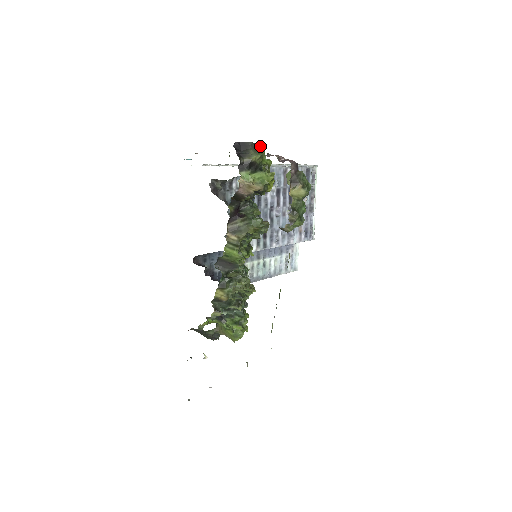
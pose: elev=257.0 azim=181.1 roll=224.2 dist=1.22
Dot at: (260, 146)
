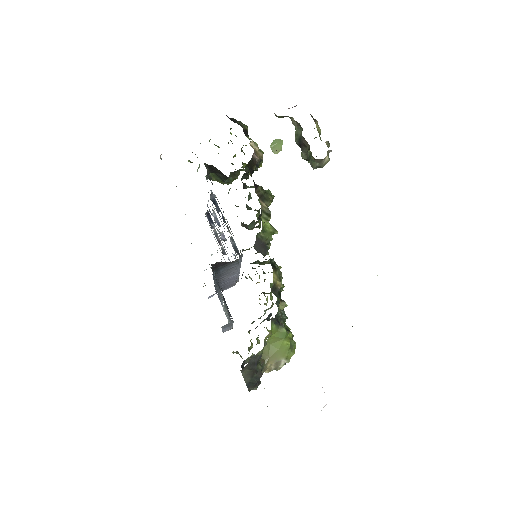
Dot at: (241, 123)
